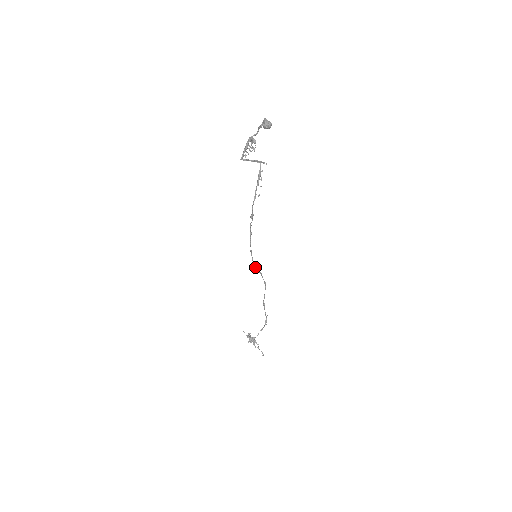
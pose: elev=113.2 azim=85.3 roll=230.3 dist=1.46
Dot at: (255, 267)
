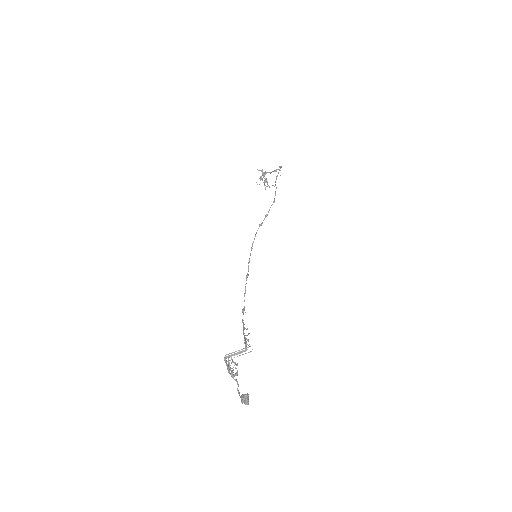
Dot at: (259, 225)
